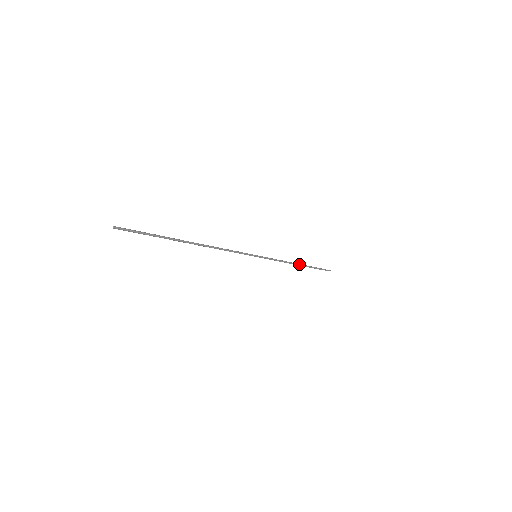
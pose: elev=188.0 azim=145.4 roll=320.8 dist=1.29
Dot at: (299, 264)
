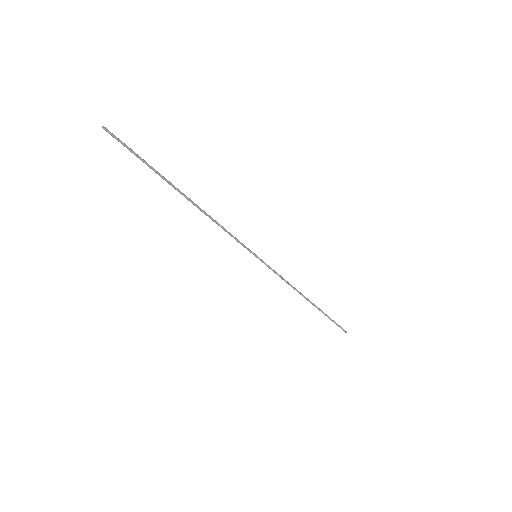
Dot at: (307, 298)
